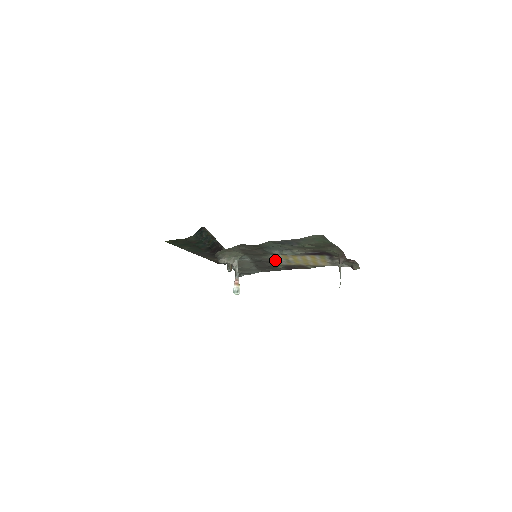
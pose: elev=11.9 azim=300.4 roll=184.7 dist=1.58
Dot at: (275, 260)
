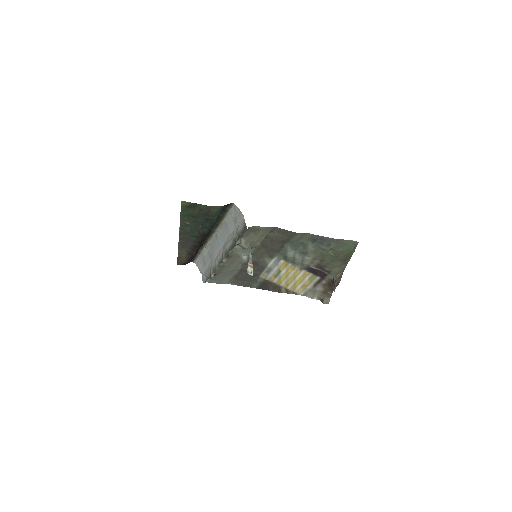
Dot at: (268, 268)
